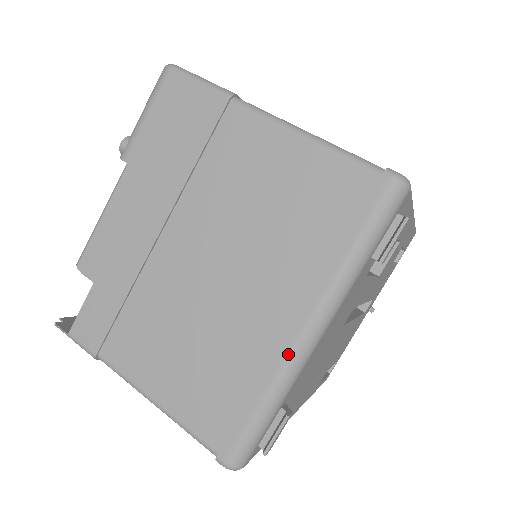
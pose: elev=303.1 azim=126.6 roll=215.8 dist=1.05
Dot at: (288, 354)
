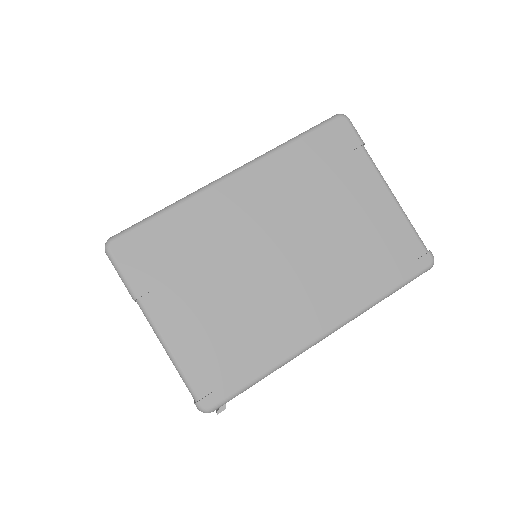
Dot at: occluded
